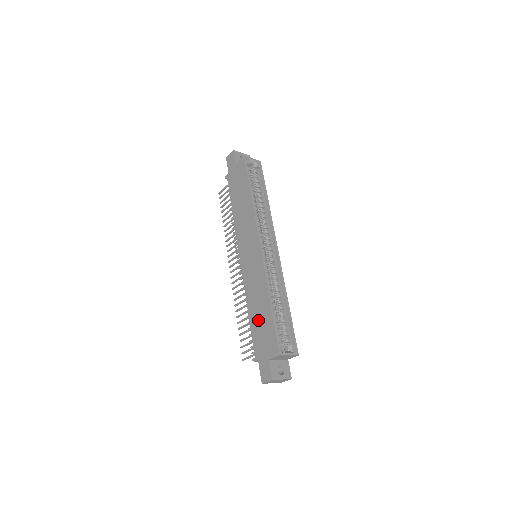
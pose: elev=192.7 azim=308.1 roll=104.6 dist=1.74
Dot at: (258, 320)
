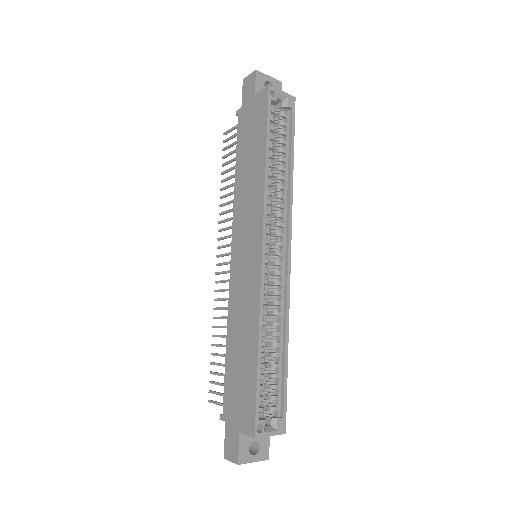
Dot at: (237, 364)
